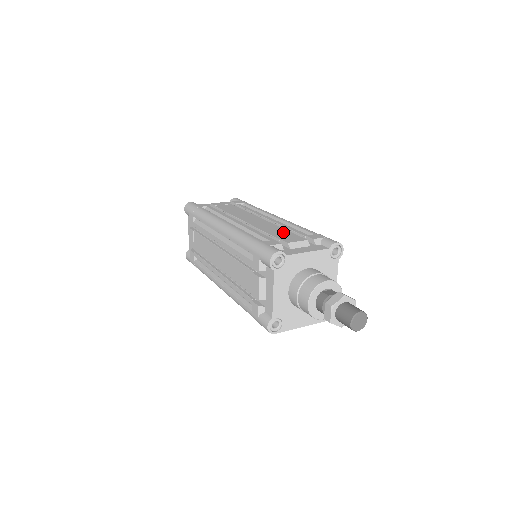
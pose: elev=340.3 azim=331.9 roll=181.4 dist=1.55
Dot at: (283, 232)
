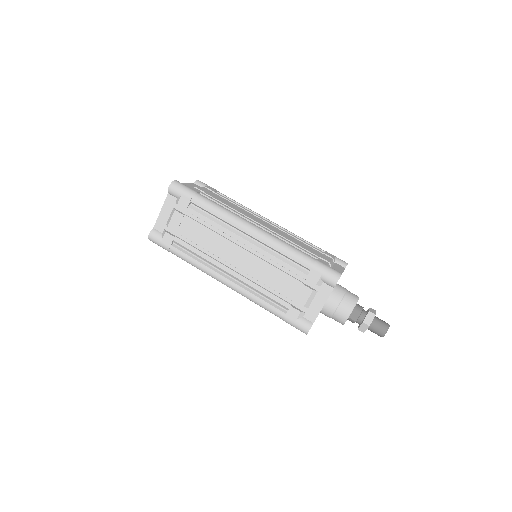
Dot at: (284, 281)
